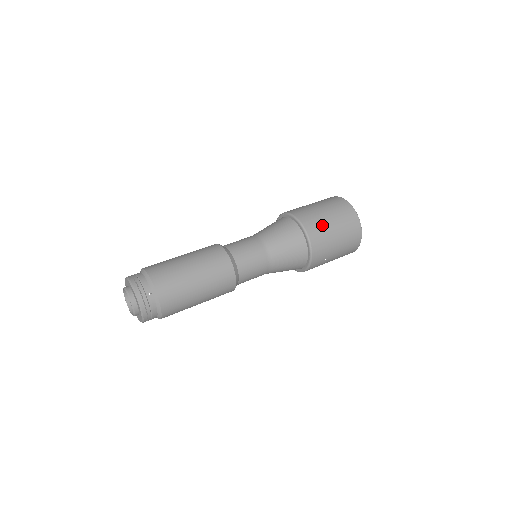
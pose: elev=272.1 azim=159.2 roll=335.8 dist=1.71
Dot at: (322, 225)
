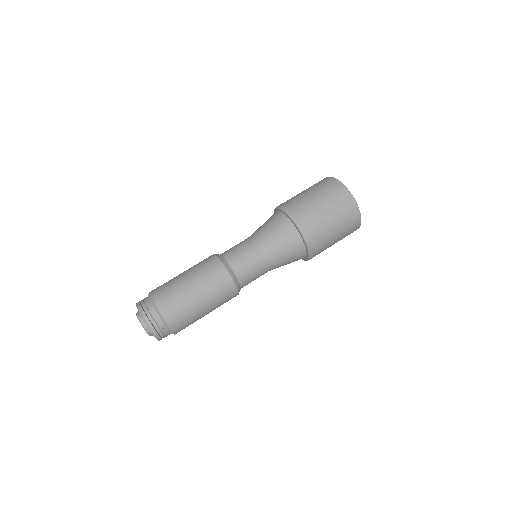
Dot at: (323, 232)
